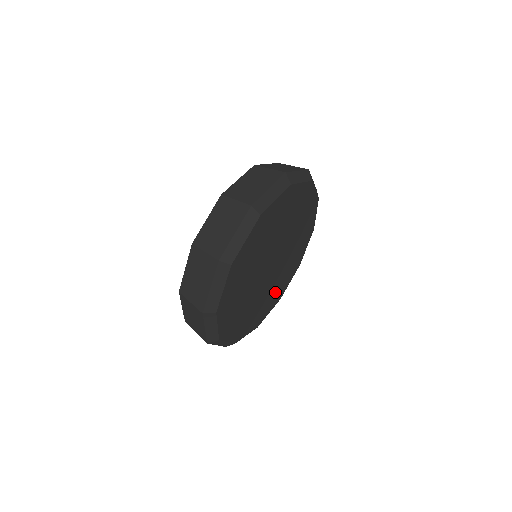
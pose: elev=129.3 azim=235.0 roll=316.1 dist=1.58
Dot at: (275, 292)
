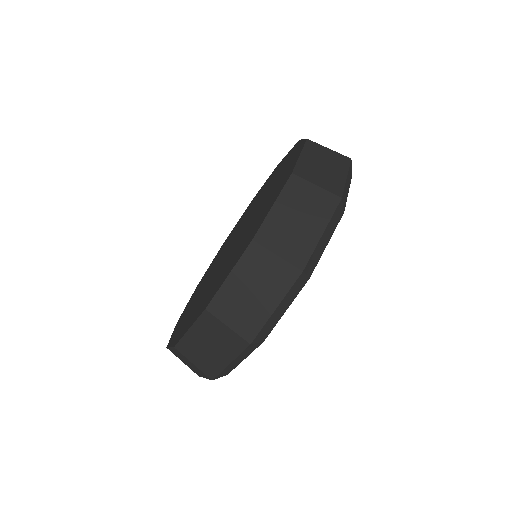
Dot at: occluded
